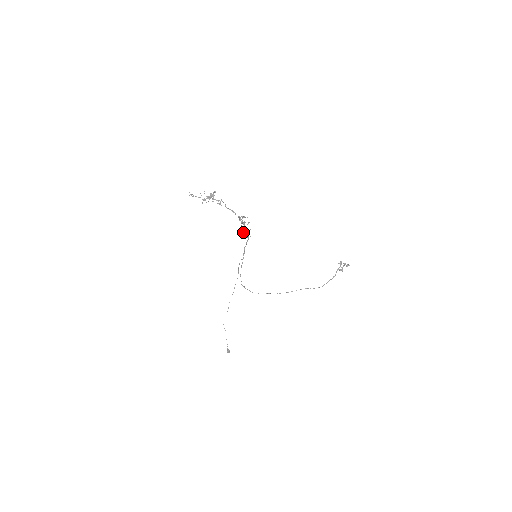
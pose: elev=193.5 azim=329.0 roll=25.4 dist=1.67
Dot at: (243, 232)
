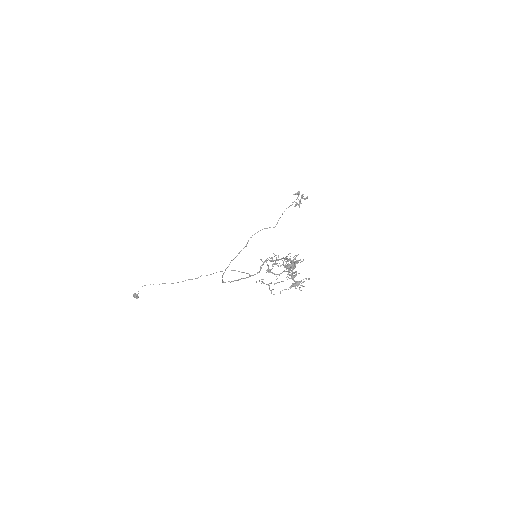
Dot at: occluded
